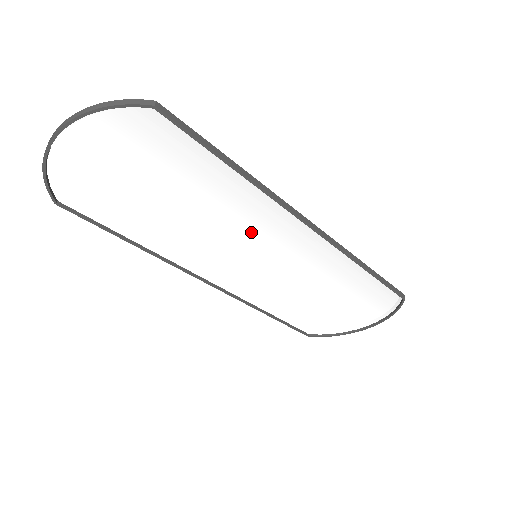
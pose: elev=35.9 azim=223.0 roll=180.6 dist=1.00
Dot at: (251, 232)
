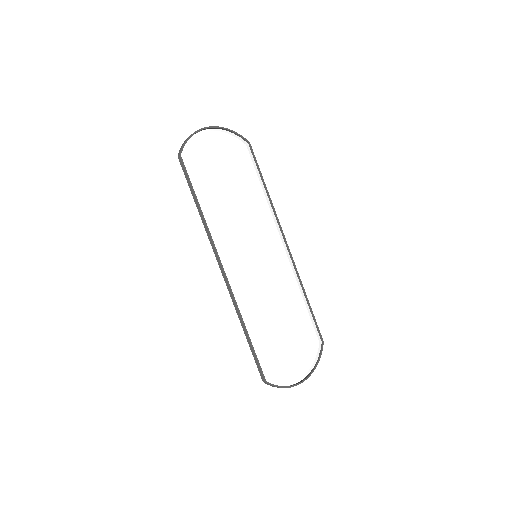
Dot at: (259, 233)
